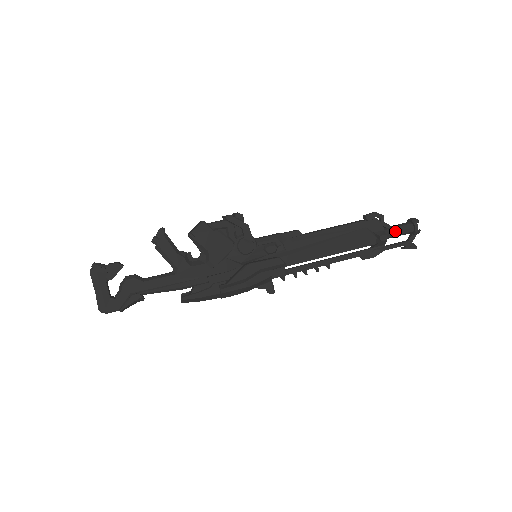
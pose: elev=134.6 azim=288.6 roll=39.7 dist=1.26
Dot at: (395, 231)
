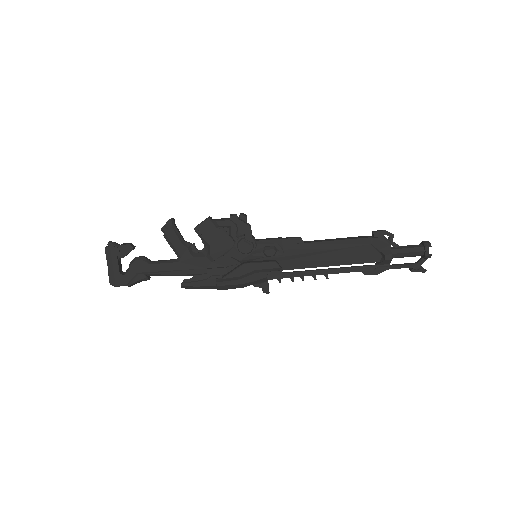
Dot at: (403, 252)
